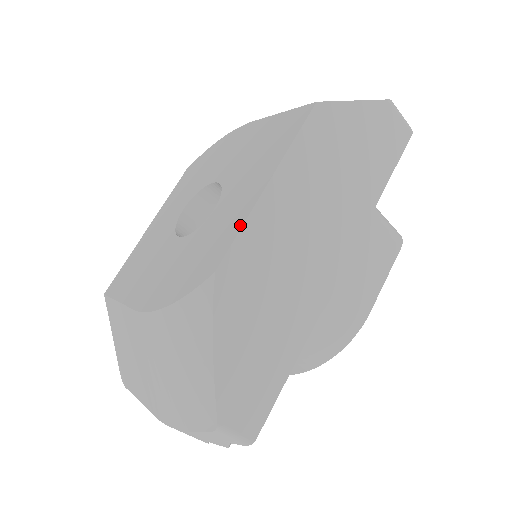
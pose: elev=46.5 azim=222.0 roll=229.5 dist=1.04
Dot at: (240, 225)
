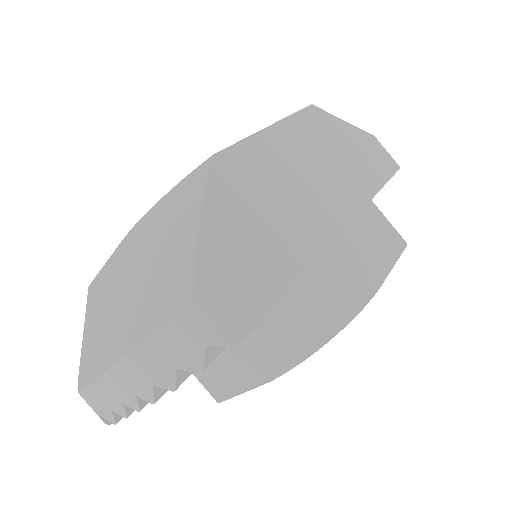
Dot at: (241, 141)
